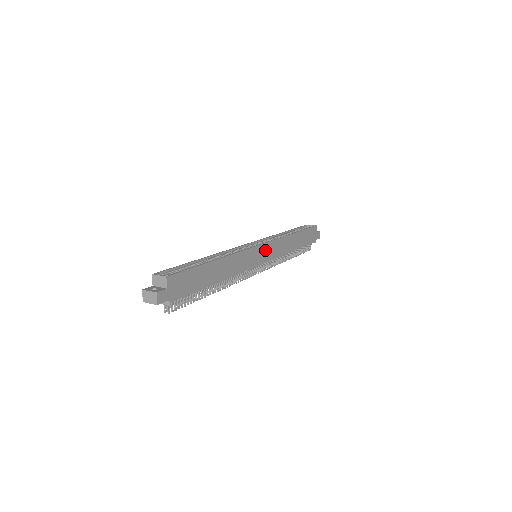
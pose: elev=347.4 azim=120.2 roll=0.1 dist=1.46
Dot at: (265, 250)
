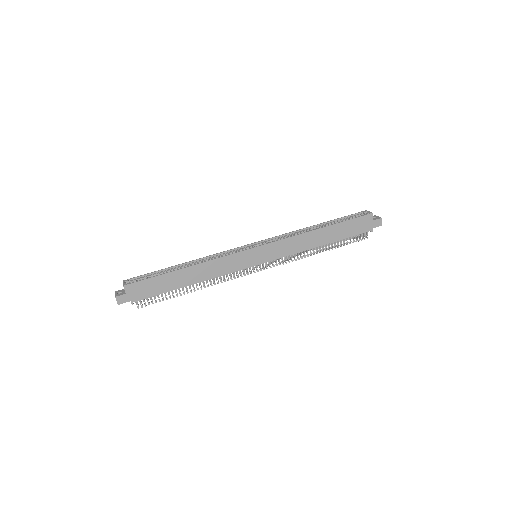
Dot at: (263, 251)
